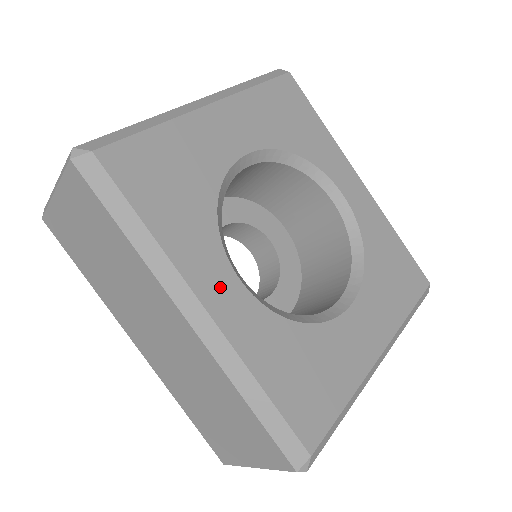
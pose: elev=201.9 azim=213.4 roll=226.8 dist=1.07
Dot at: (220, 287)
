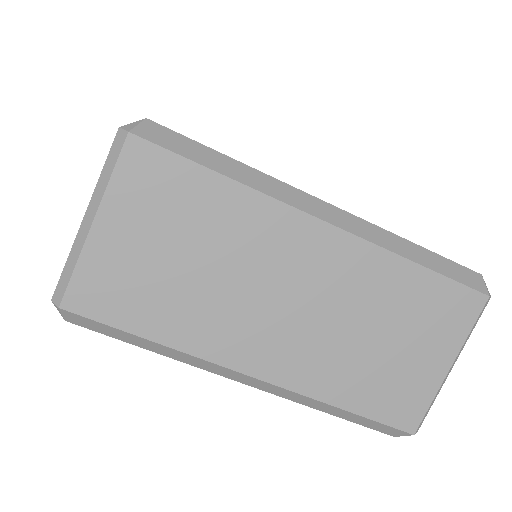
Dot at: occluded
